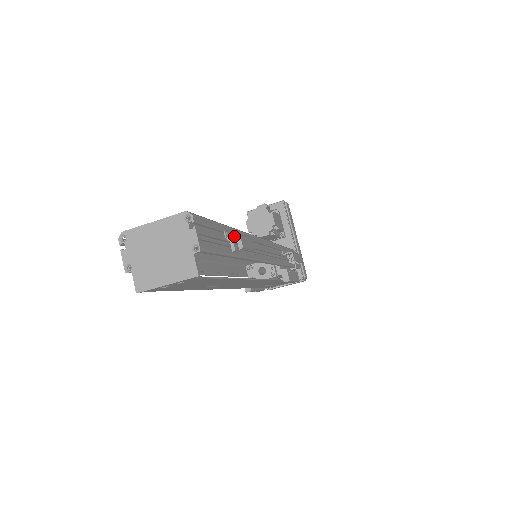
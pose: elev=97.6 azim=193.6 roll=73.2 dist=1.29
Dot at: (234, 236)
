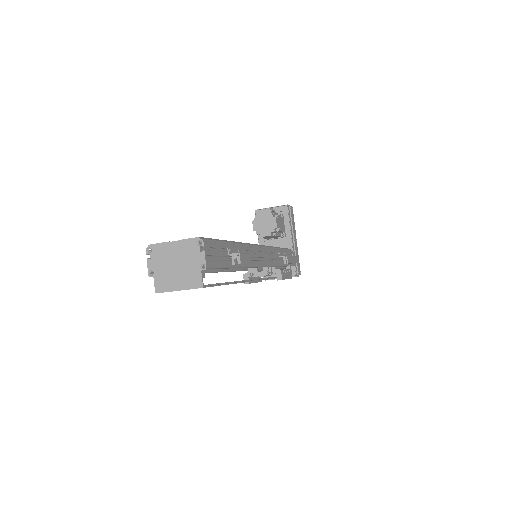
Dot at: (235, 253)
